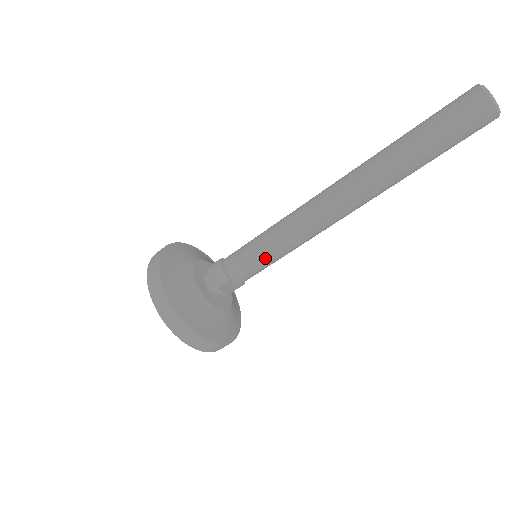
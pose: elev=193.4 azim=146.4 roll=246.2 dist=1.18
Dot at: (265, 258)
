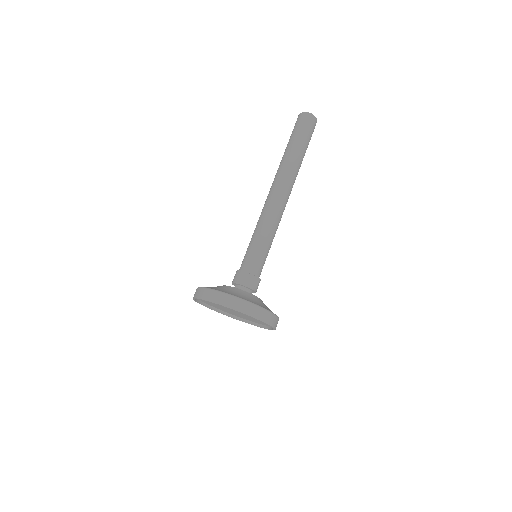
Dot at: (257, 245)
